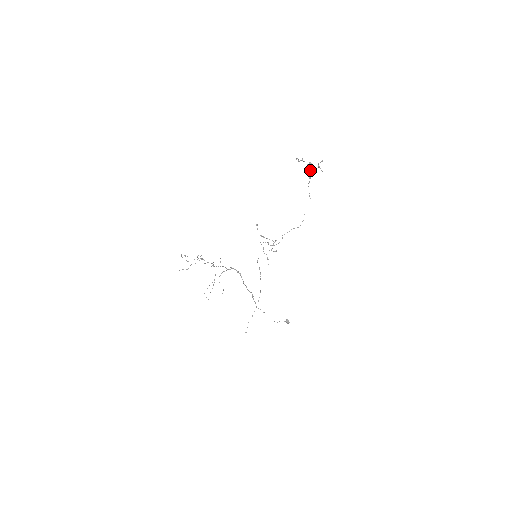
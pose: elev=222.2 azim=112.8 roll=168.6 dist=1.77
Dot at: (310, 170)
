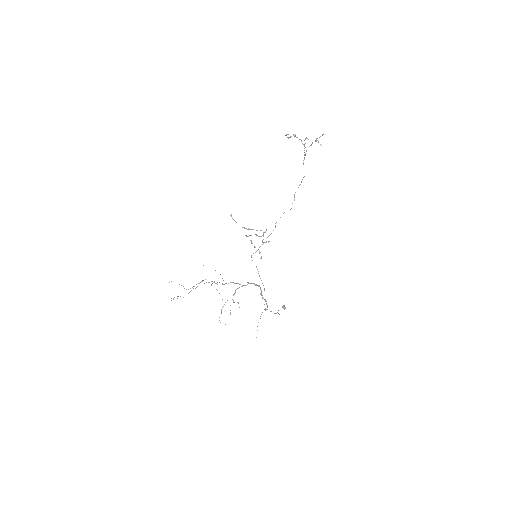
Dot at: occluded
